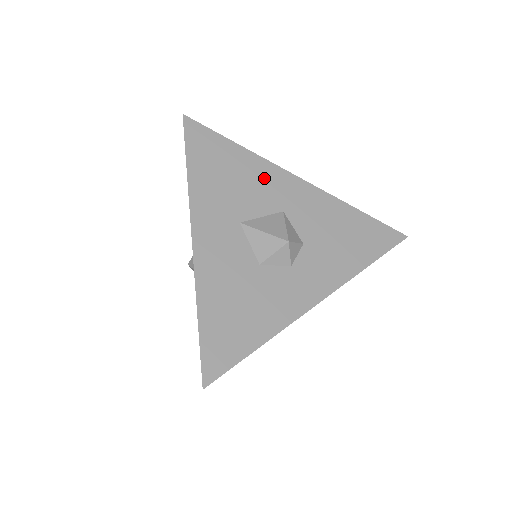
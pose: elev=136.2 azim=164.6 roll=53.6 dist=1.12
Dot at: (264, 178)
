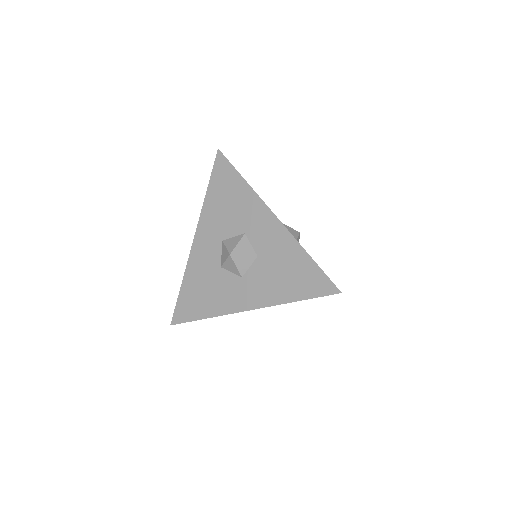
Dot at: occluded
